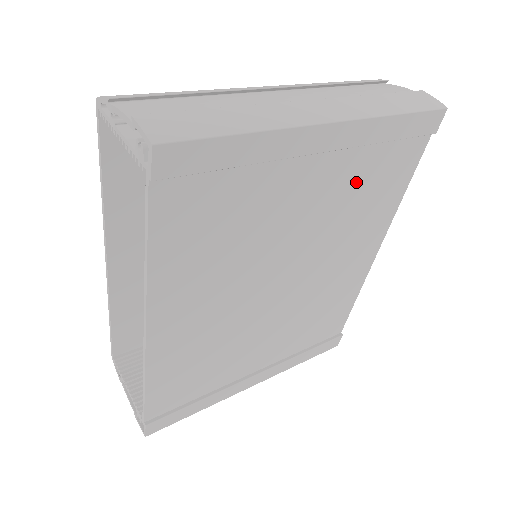
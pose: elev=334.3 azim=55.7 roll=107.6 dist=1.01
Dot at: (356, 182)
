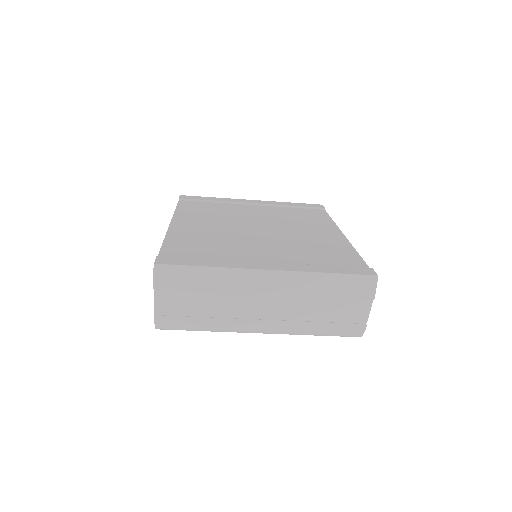
Dot at: (285, 213)
